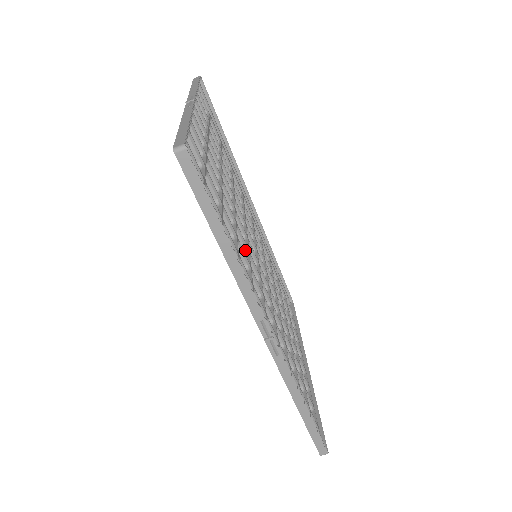
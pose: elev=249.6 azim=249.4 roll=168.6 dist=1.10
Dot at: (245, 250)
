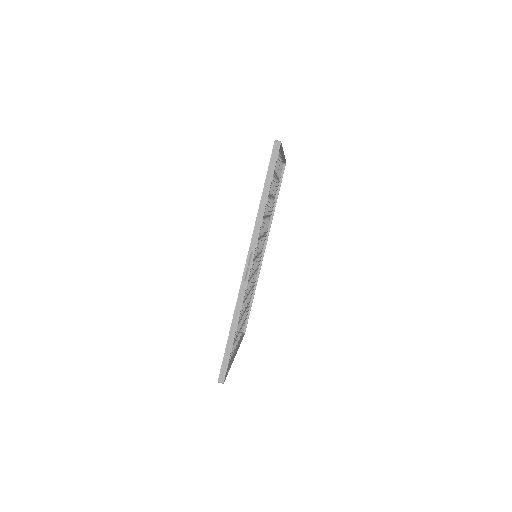
Dot at: (259, 235)
